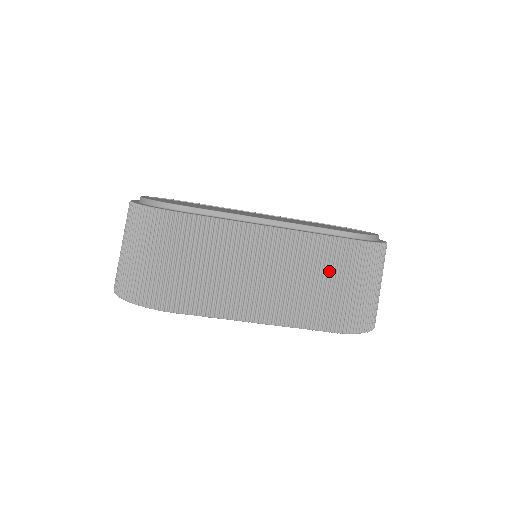
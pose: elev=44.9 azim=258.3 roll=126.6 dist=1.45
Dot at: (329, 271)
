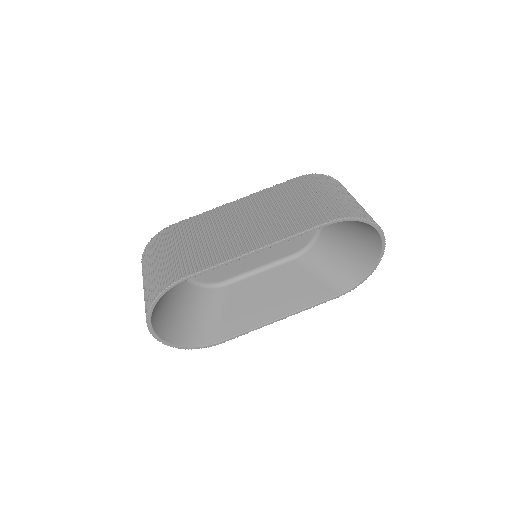
Dot at: (295, 197)
